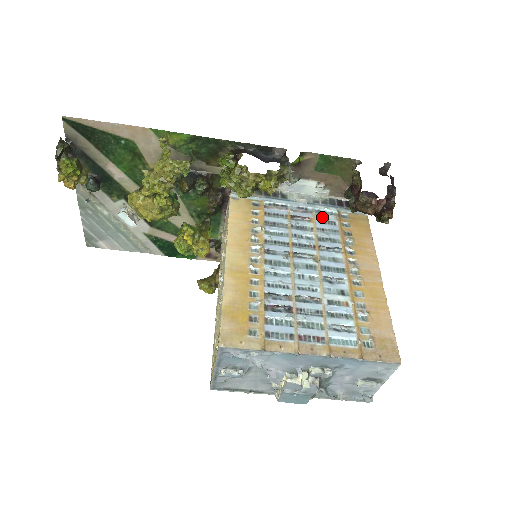
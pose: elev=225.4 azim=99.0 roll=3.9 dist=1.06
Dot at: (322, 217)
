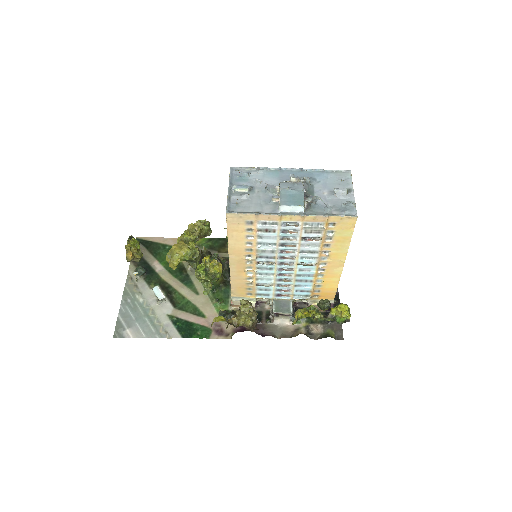
Dot at: occluded
